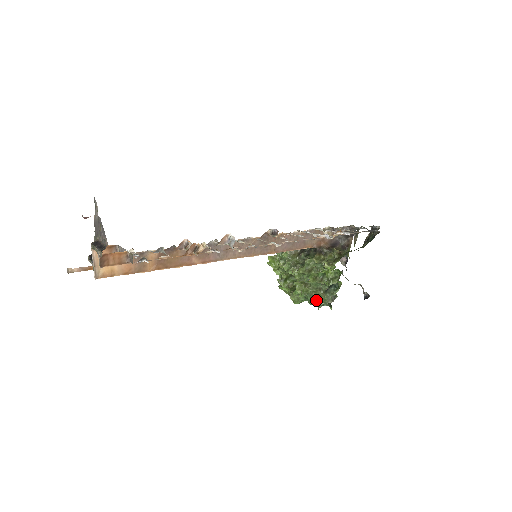
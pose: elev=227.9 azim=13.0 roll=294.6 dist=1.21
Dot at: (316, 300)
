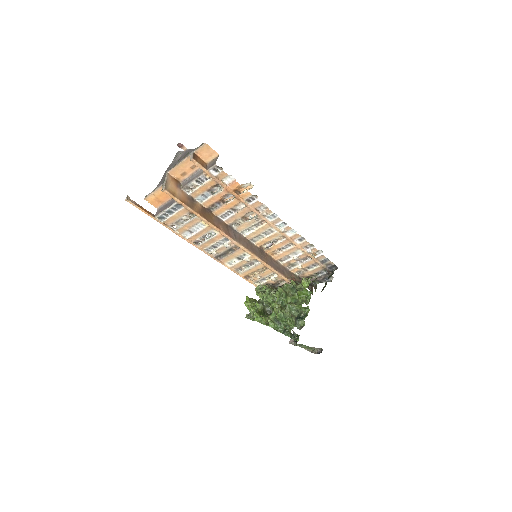
Dot at: (290, 320)
